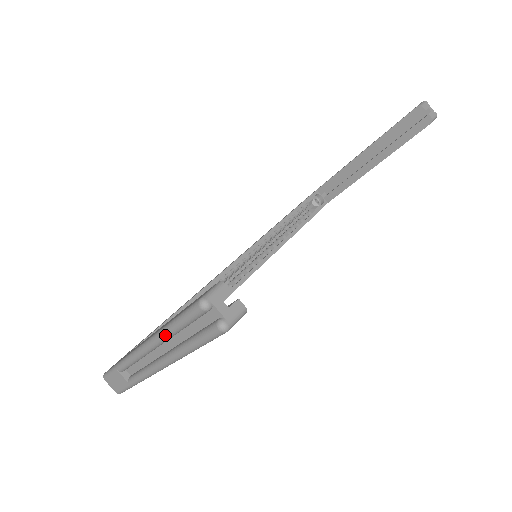
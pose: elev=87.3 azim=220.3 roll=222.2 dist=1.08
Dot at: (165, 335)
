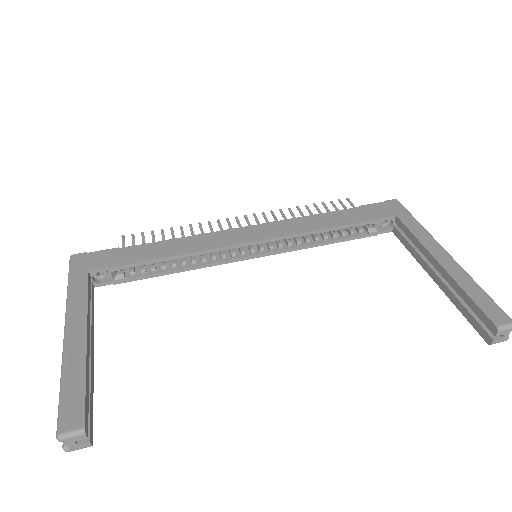
Dot at: (61, 376)
